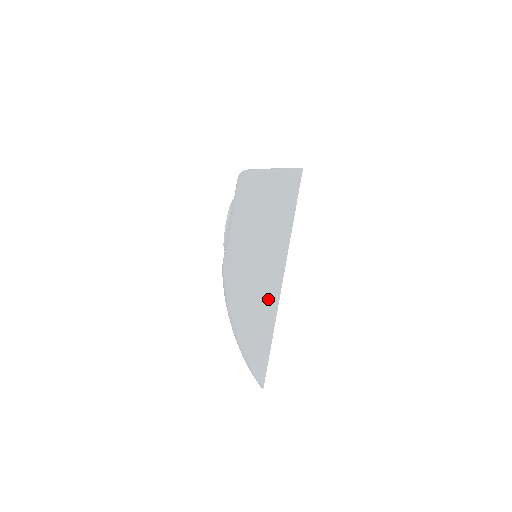
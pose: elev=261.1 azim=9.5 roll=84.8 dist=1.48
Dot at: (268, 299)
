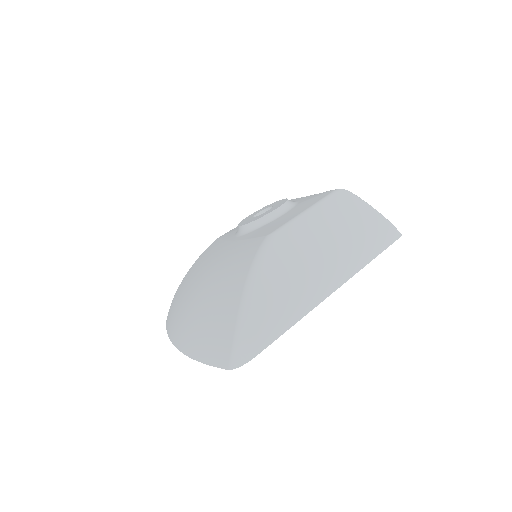
Dot at: (308, 297)
